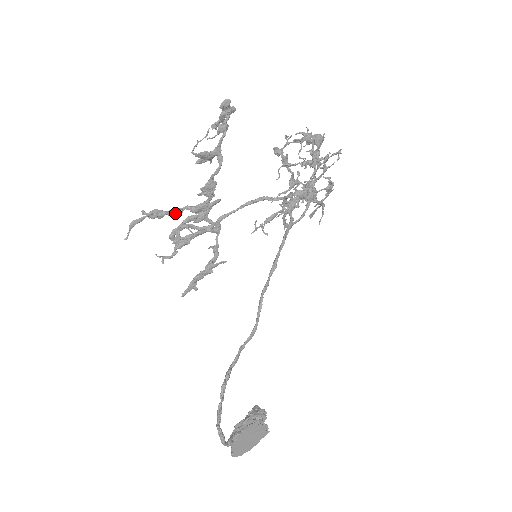
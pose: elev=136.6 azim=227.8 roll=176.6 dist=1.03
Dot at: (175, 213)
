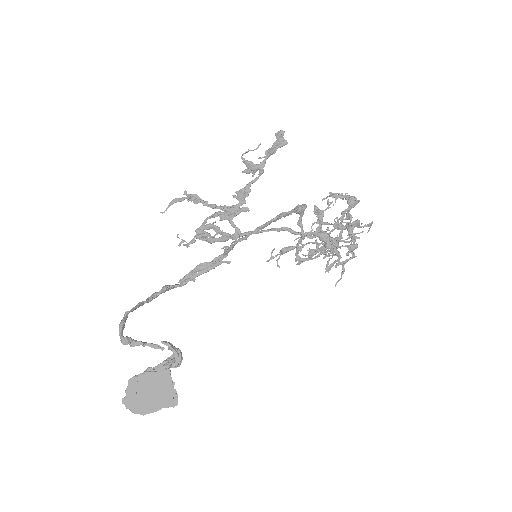
Dot at: (209, 206)
